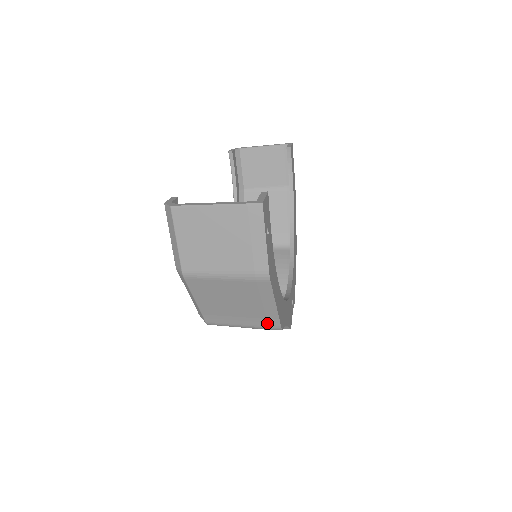
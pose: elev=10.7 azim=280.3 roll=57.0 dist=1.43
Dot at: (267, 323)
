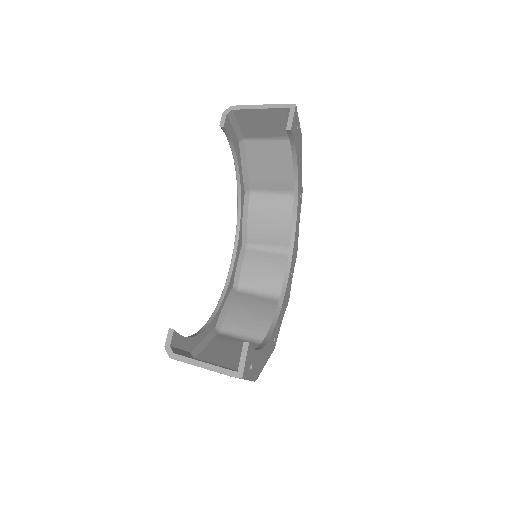
Dot at: occluded
